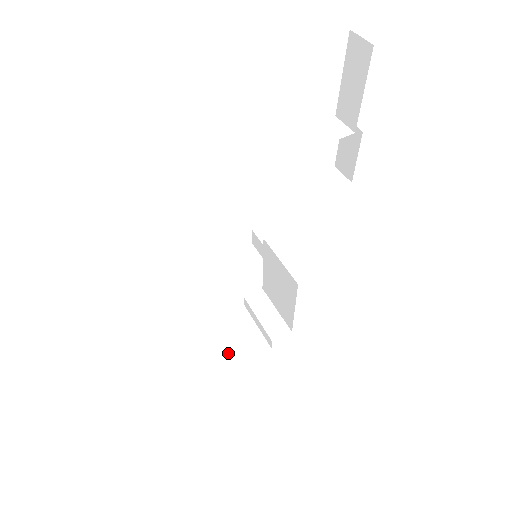
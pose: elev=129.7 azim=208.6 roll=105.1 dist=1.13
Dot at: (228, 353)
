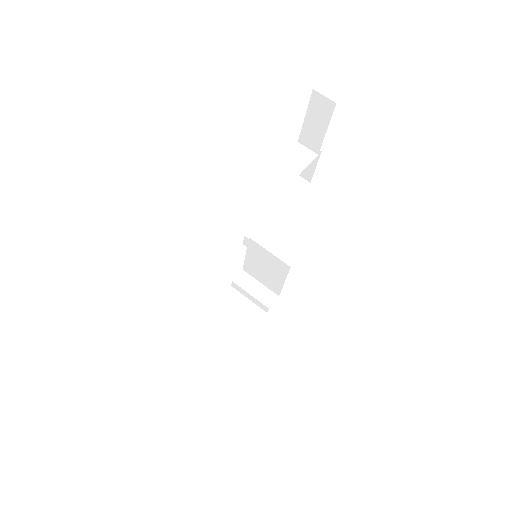
Dot at: (242, 329)
